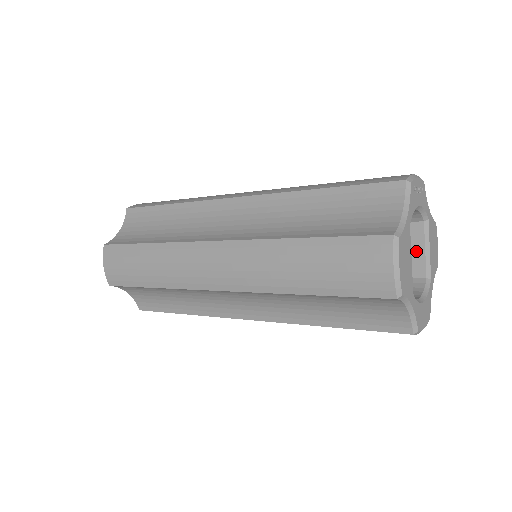
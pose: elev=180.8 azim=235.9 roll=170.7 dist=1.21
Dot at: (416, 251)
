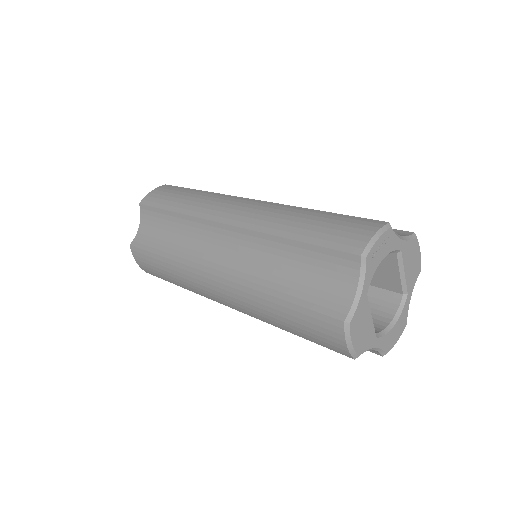
Dot at: (392, 273)
